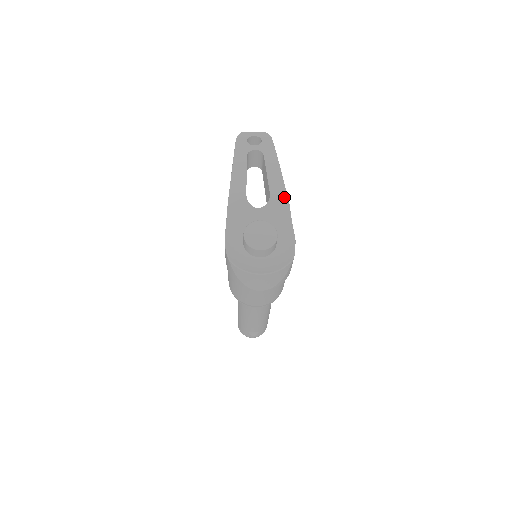
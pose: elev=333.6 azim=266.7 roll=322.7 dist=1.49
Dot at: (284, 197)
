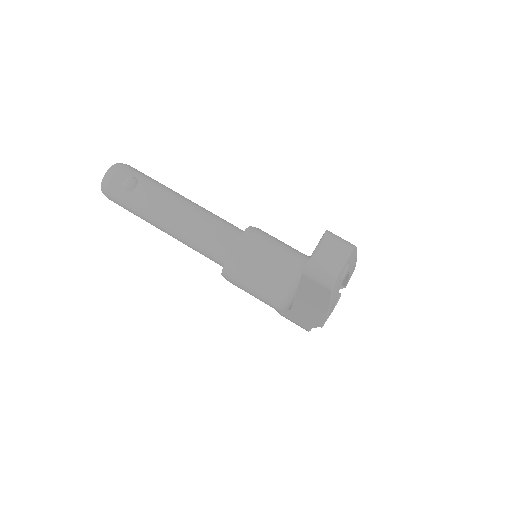
Dot at: occluded
